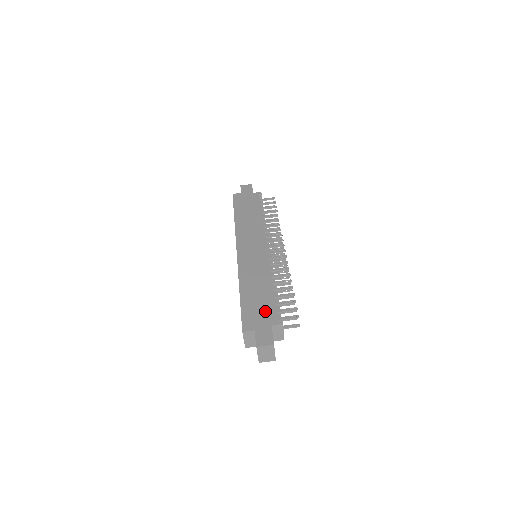
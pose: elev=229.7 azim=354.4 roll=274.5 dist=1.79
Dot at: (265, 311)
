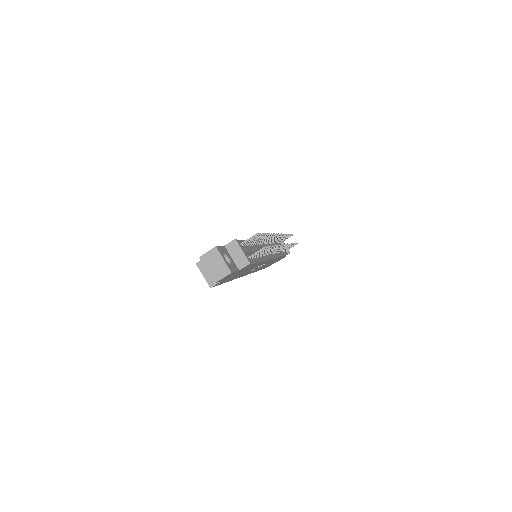
Dot at: occluded
